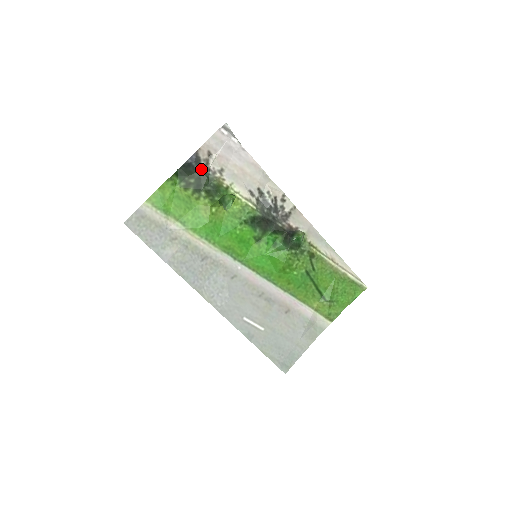
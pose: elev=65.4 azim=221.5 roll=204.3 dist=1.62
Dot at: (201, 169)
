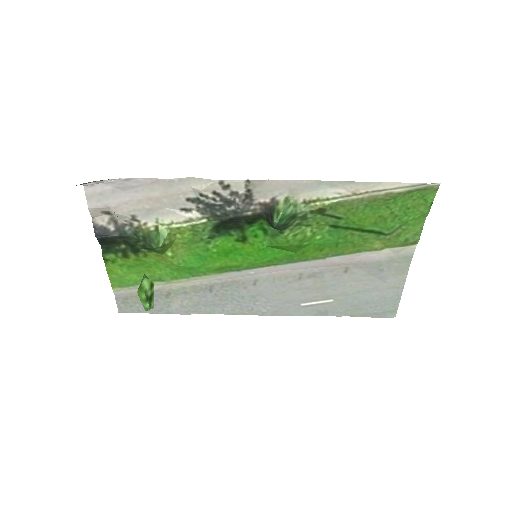
Dot at: (116, 233)
